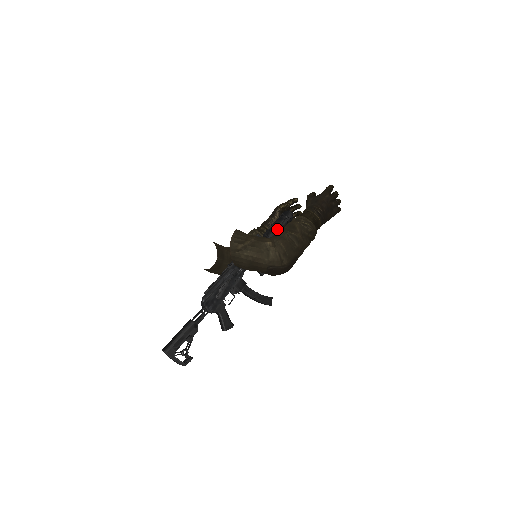
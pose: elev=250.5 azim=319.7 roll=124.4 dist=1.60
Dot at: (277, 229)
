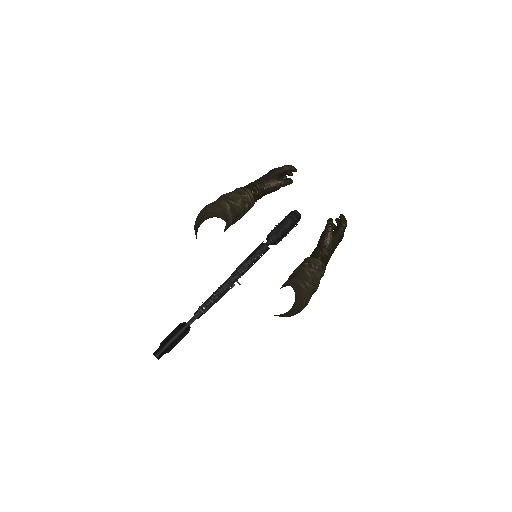
Dot at: (285, 236)
